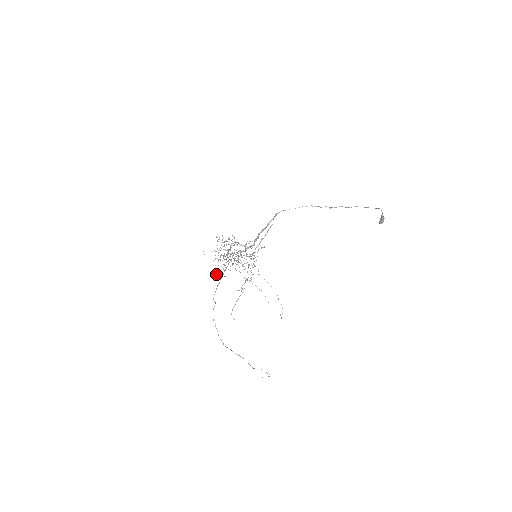
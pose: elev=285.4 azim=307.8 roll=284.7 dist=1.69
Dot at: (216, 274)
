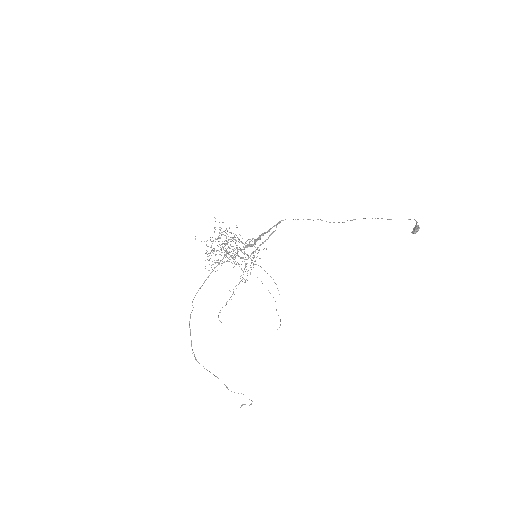
Dot at: (205, 268)
